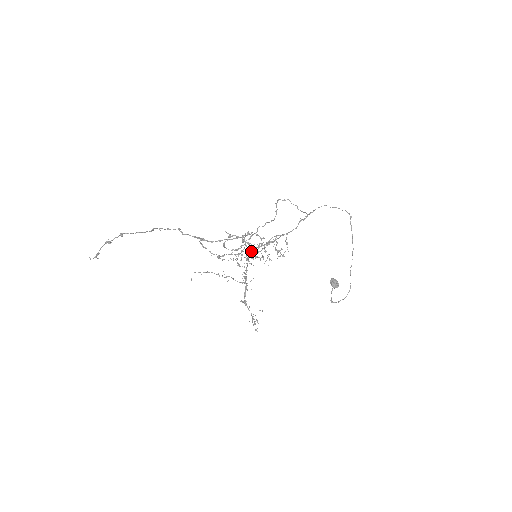
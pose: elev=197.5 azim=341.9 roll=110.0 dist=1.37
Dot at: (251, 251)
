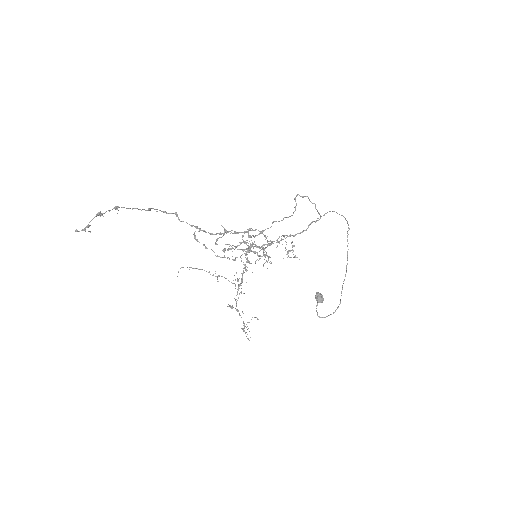
Dot at: (259, 248)
